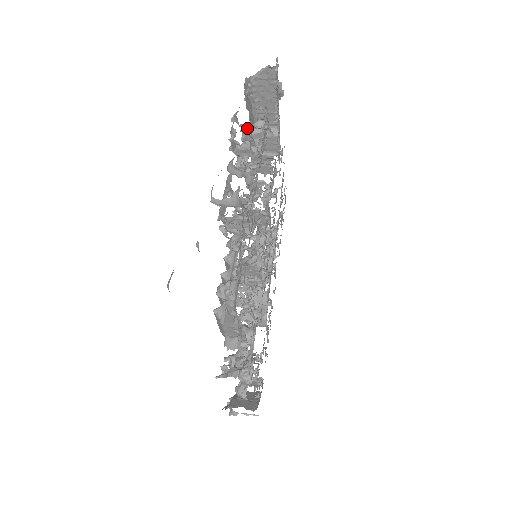
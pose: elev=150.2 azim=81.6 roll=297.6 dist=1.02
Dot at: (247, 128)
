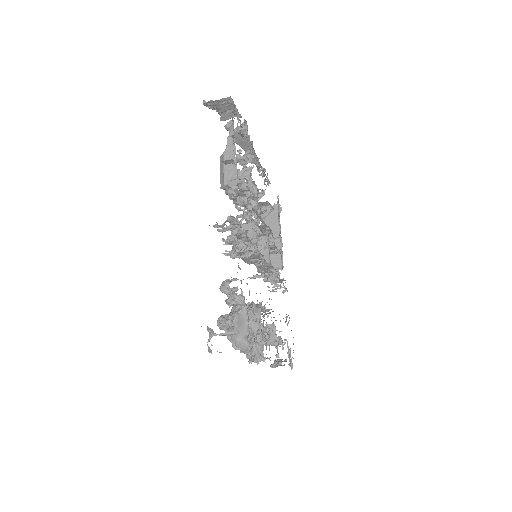
Dot at: occluded
